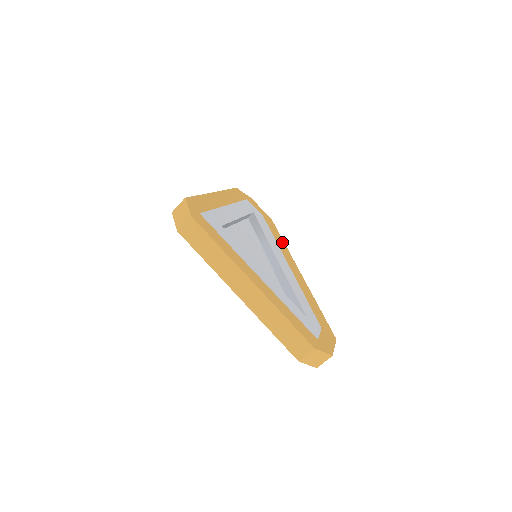
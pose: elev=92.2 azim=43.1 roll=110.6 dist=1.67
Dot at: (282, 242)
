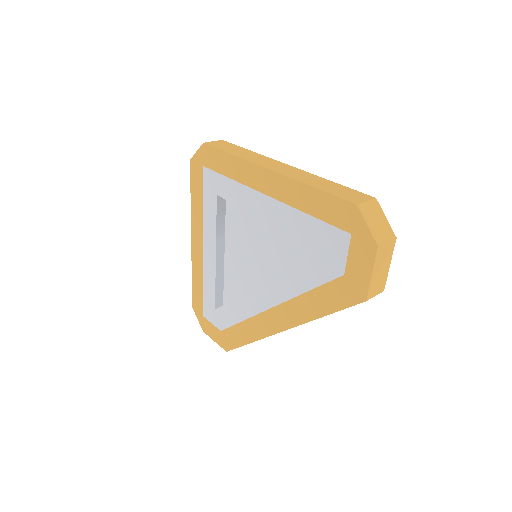
Dot at: occluded
